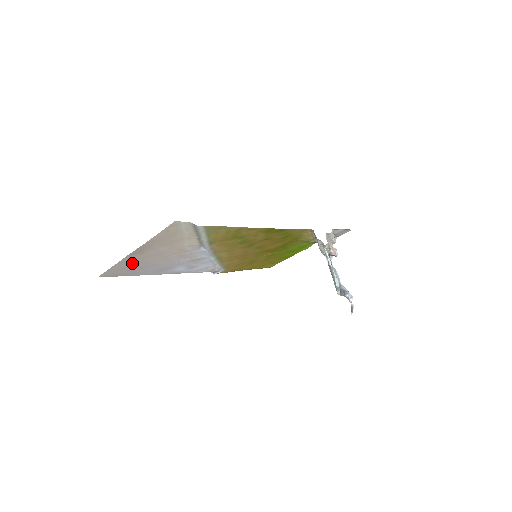
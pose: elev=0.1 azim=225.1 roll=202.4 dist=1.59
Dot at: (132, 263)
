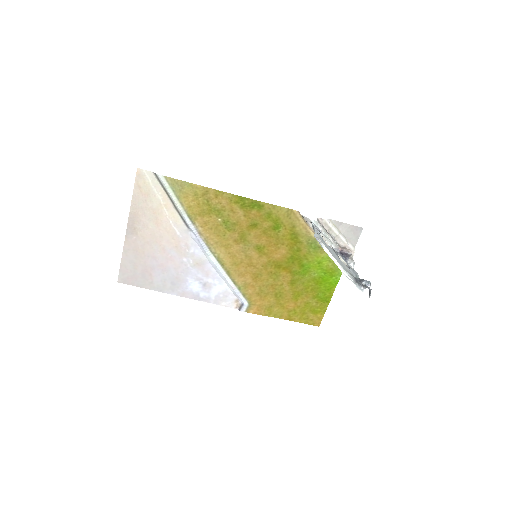
Dot at: (137, 256)
